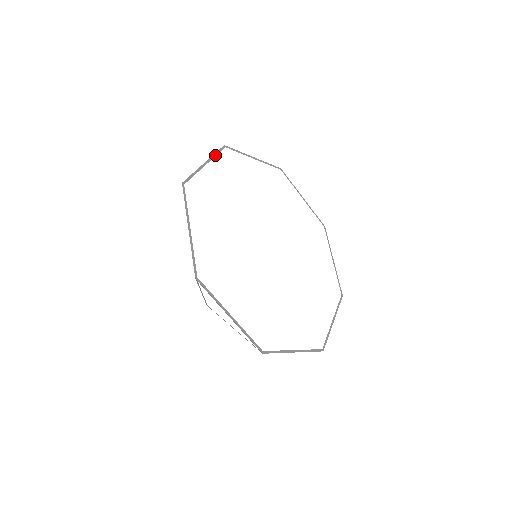
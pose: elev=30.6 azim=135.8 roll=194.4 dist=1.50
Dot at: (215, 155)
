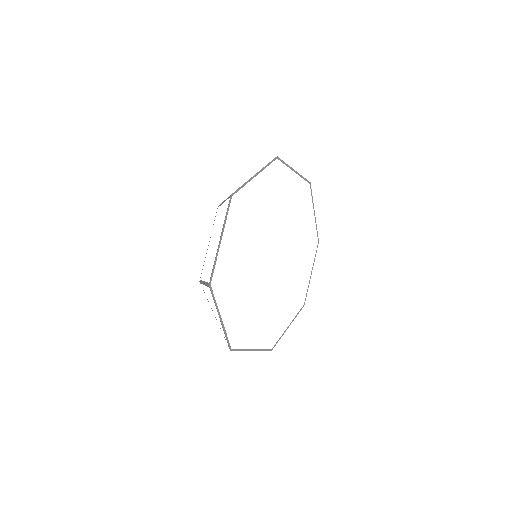
Dot at: (216, 303)
